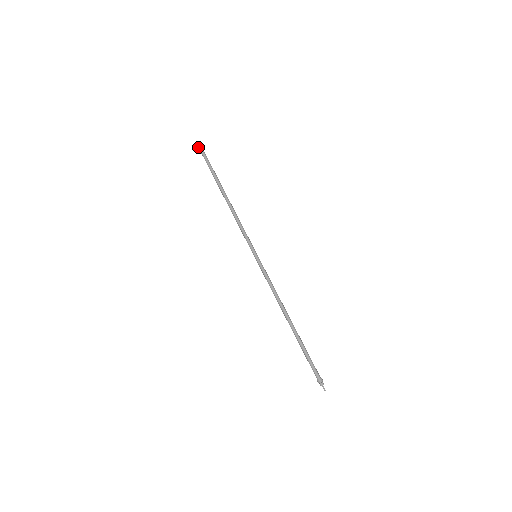
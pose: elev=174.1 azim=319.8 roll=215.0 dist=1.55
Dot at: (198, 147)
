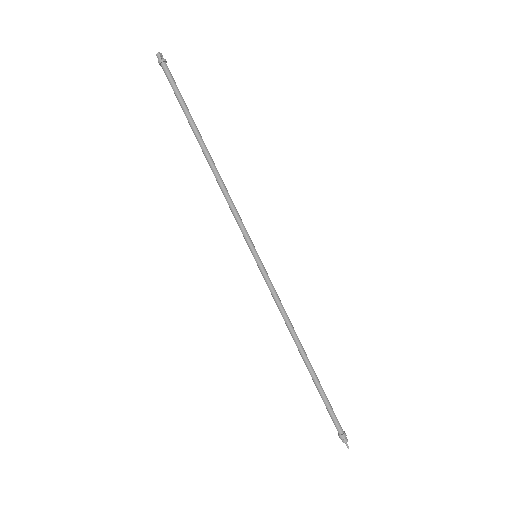
Dot at: (158, 58)
